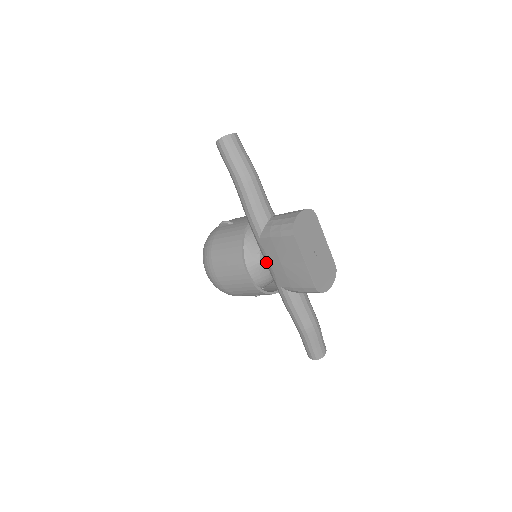
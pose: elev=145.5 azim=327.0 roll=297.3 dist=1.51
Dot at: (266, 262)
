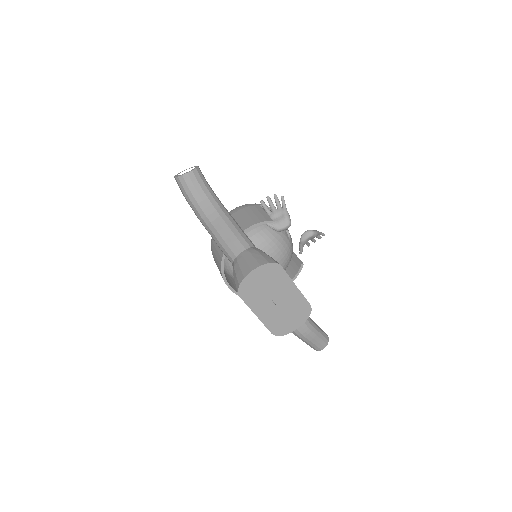
Dot at: occluded
